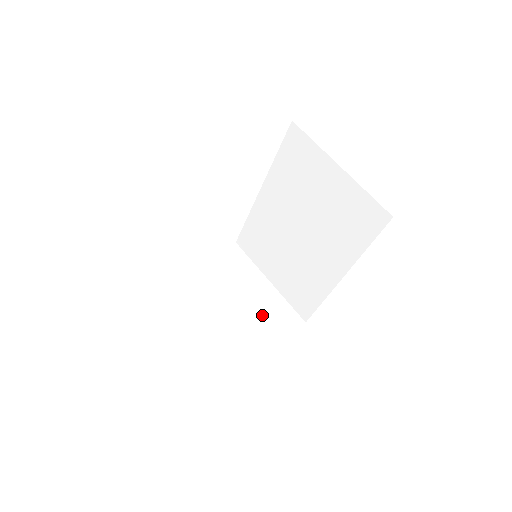
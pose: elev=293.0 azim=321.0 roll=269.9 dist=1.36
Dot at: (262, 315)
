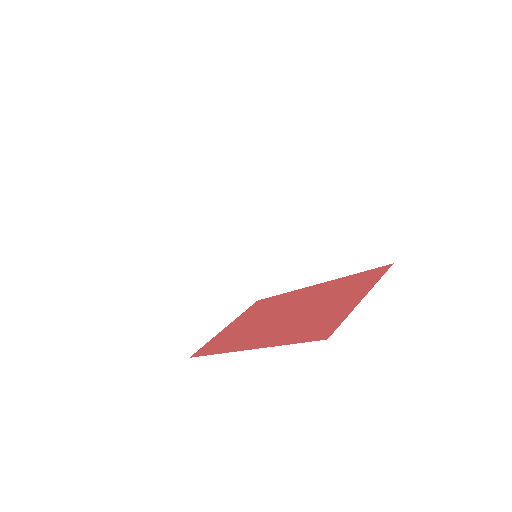
Dot at: (224, 290)
